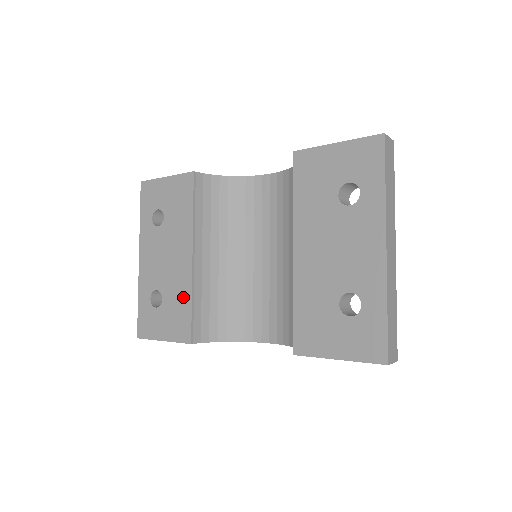
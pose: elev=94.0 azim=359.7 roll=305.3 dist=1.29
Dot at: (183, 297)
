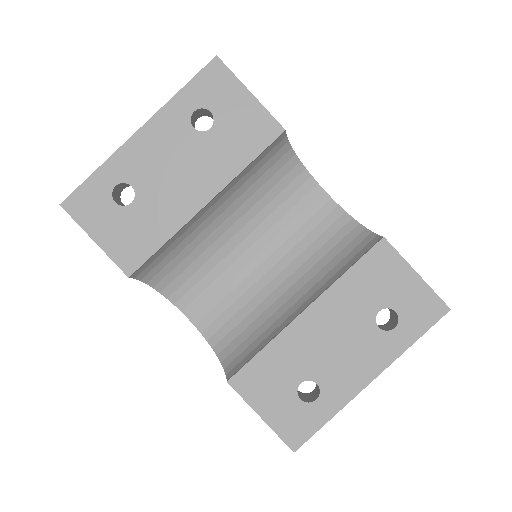
Dot at: (160, 228)
